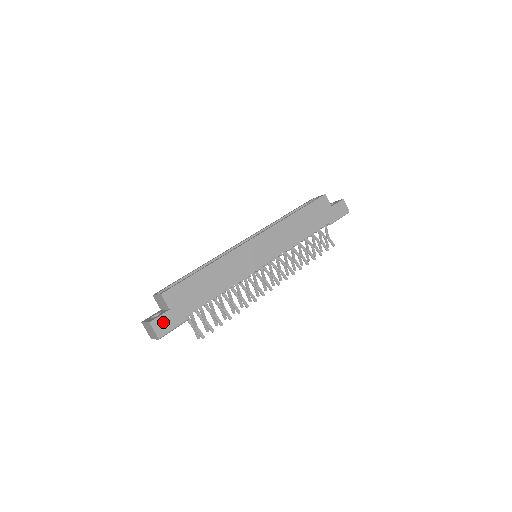
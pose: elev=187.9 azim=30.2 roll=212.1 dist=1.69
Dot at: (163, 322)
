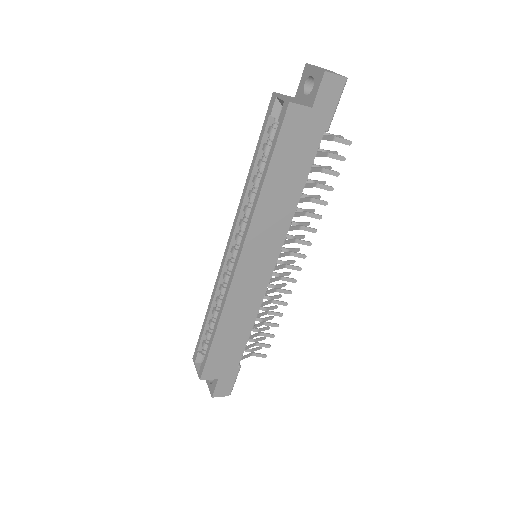
Dot at: (222, 388)
